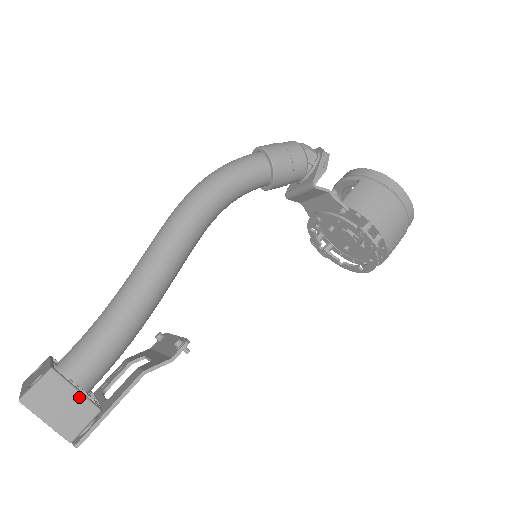
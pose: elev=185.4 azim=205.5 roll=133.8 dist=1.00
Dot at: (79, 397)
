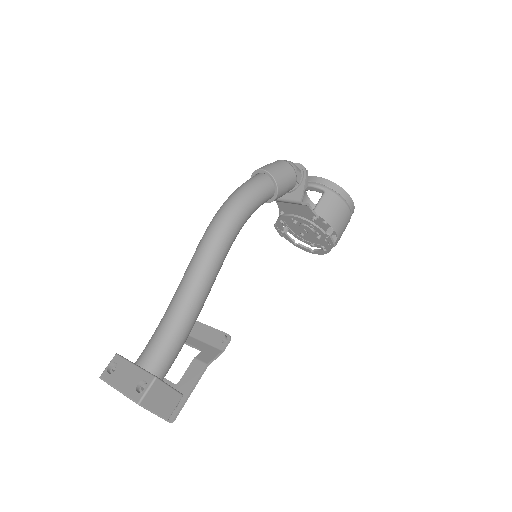
Dot at: (172, 391)
